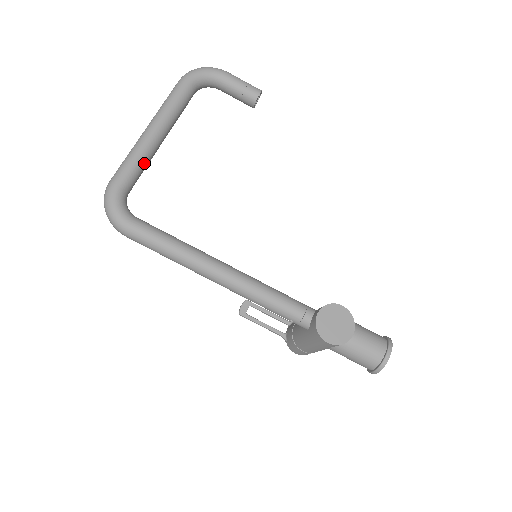
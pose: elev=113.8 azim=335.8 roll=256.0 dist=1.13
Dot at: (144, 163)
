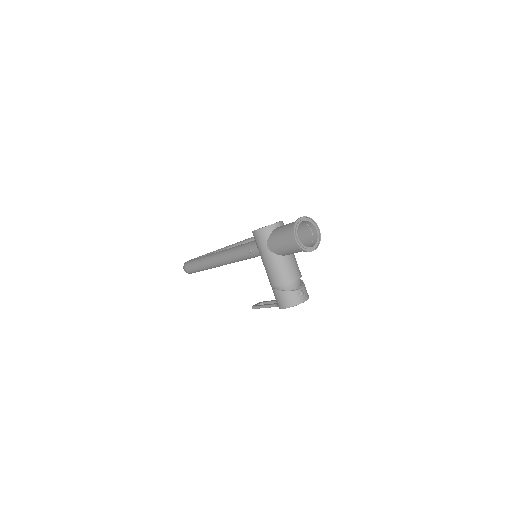
Dot at: occluded
